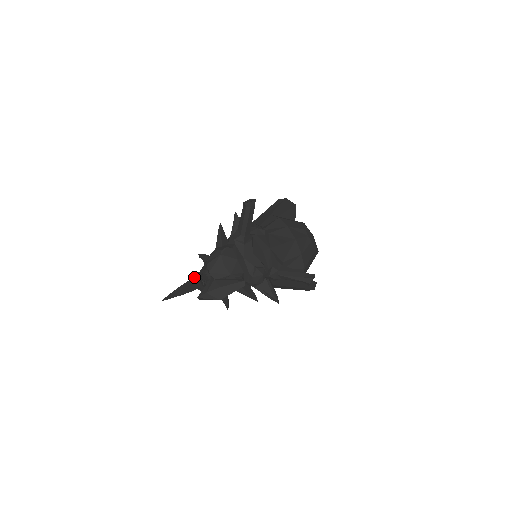
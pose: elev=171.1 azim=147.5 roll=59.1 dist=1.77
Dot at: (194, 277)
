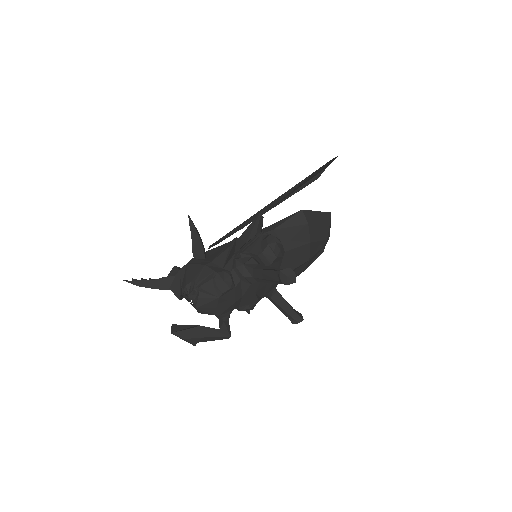
Dot at: (174, 276)
